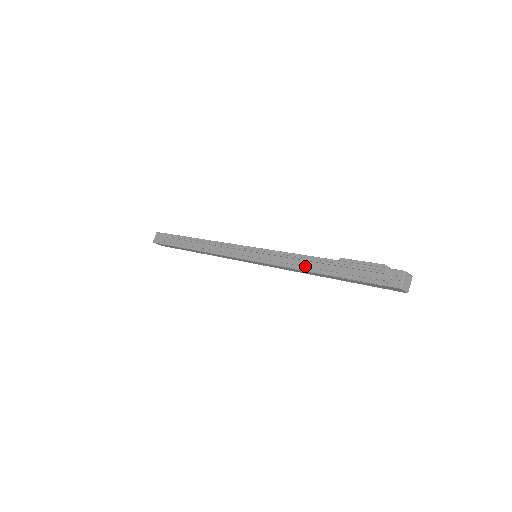
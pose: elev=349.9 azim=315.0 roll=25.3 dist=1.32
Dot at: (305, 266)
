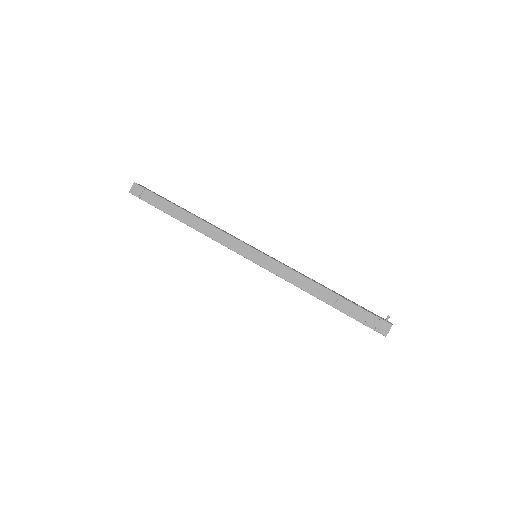
Dot at: occluded
